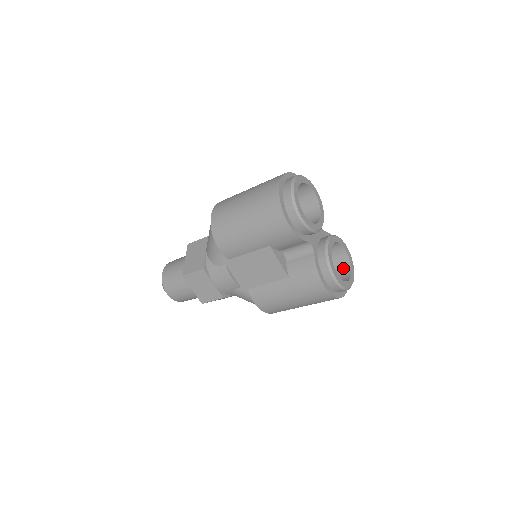
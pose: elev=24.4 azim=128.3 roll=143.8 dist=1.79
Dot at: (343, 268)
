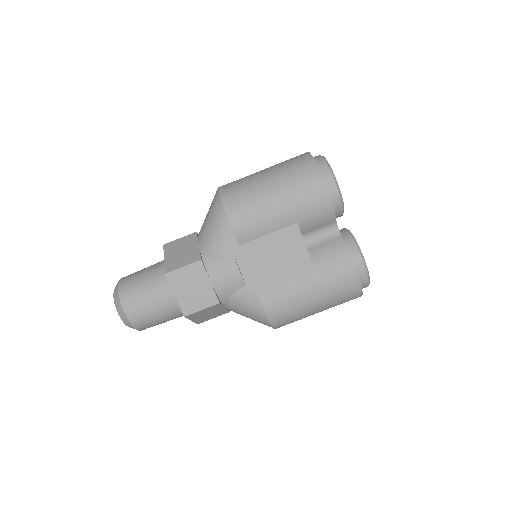
Dot at: occluded
